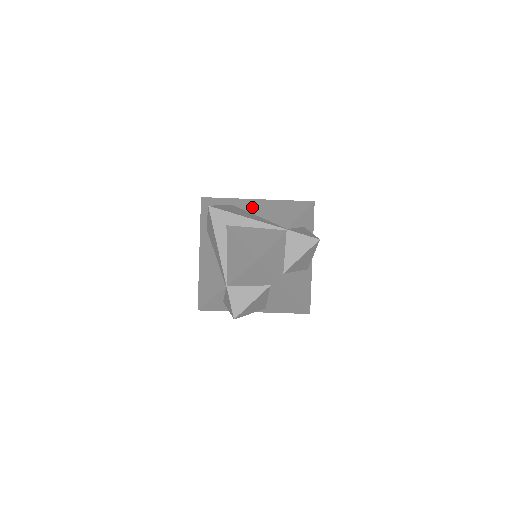
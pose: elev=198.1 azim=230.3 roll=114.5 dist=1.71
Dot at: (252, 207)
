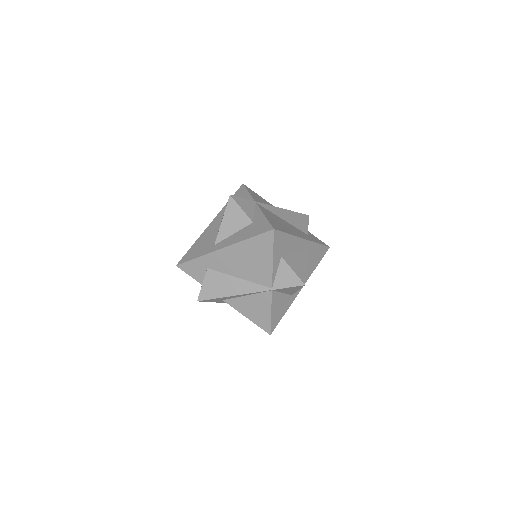
Dot at: (225, 265)
